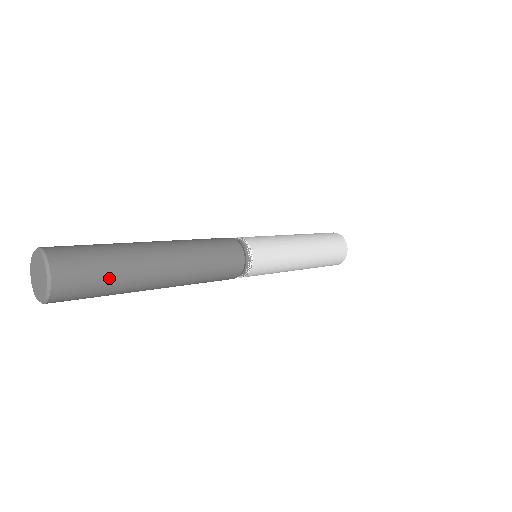
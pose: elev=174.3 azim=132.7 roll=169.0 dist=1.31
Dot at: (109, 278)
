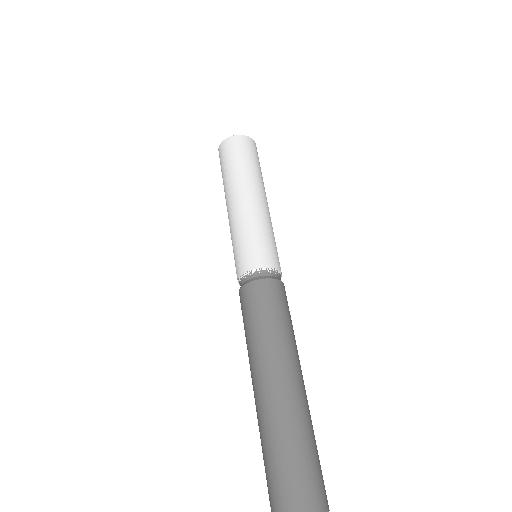
Dot at: (316, 447)
